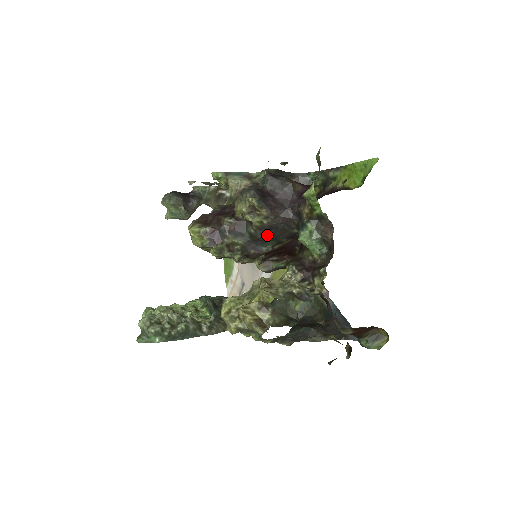
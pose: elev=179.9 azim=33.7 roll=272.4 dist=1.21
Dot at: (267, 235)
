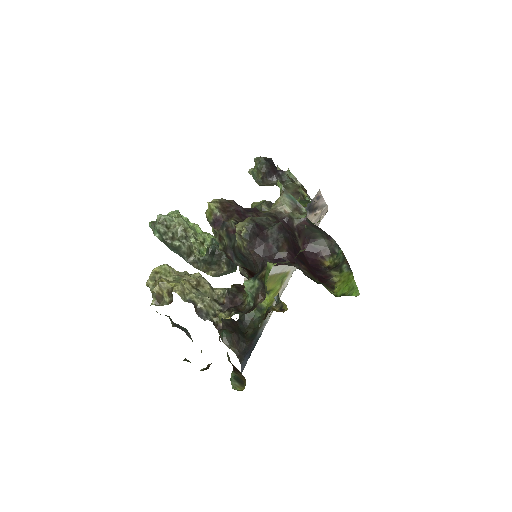
Dot at: (240, 257)
